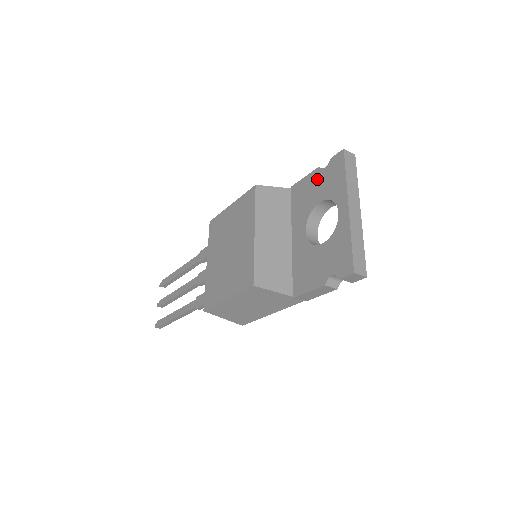
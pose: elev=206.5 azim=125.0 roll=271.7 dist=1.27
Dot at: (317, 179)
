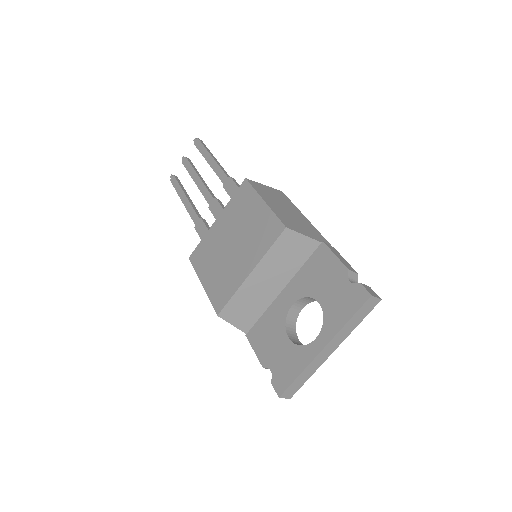
Dot at: (337, 279)
